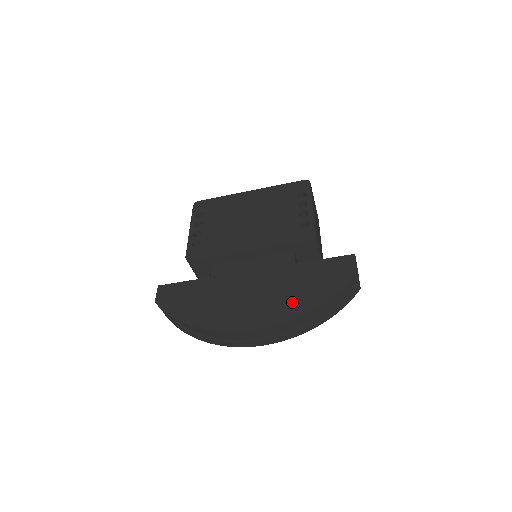
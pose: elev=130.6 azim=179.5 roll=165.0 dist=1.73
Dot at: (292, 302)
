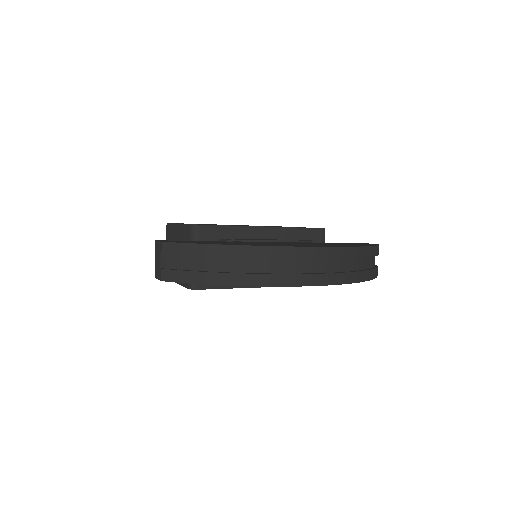
Dot at: (339, 245)
